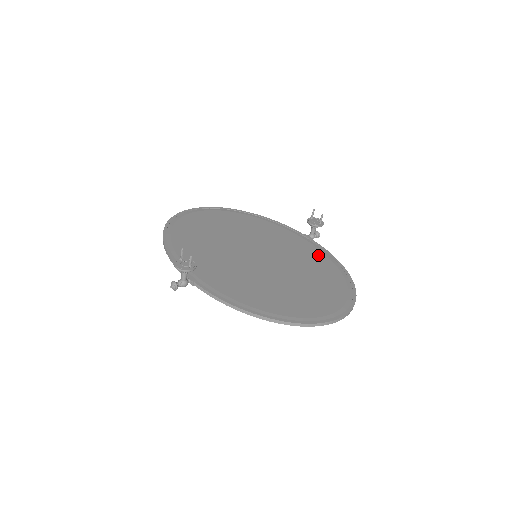
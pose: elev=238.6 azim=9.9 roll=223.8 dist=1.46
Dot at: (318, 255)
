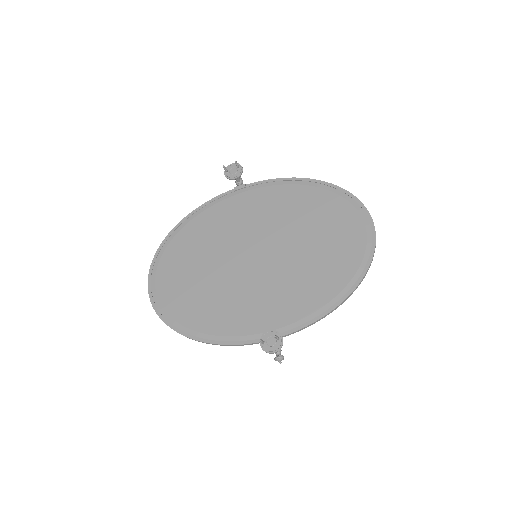
Dot at: (274, 193)
